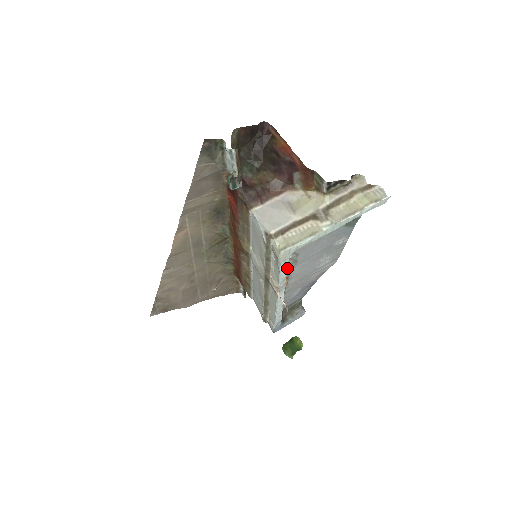
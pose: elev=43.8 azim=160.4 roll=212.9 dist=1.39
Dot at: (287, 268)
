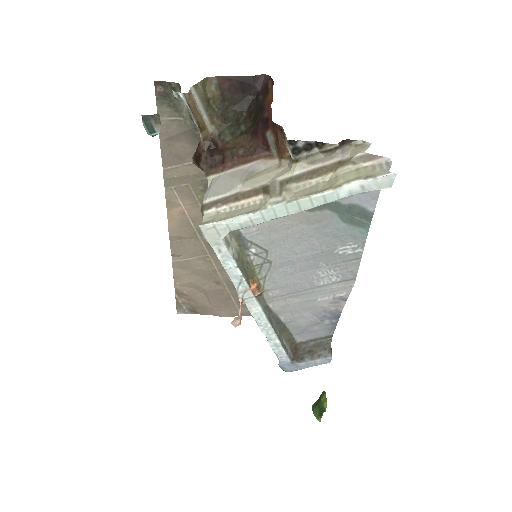
Dot at: (256, 268)
